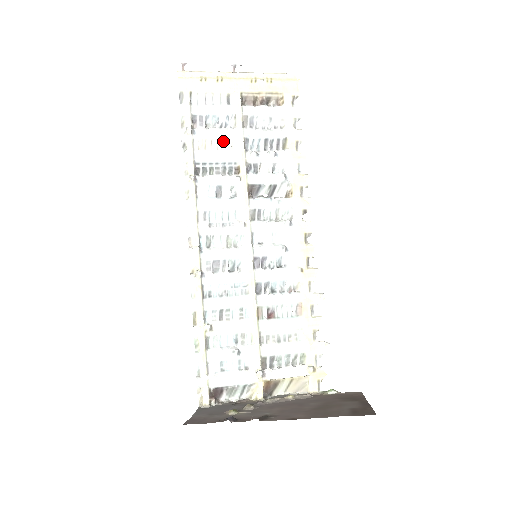
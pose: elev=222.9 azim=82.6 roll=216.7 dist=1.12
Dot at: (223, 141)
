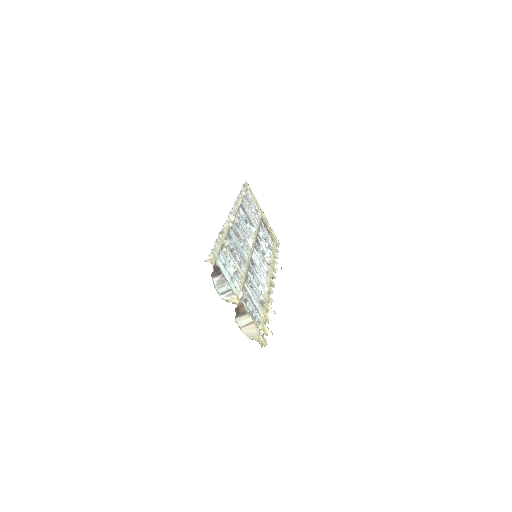
Dot at: (252, 215)
